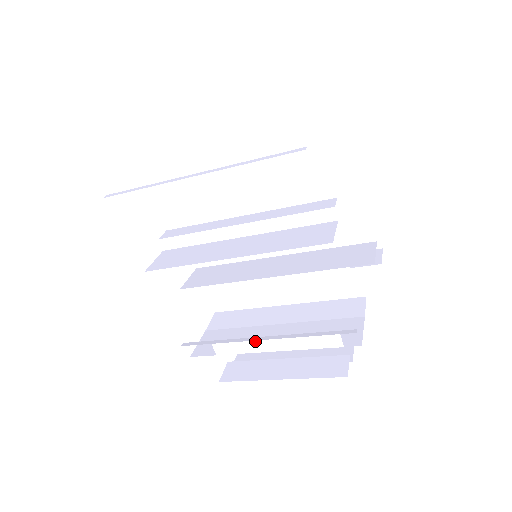
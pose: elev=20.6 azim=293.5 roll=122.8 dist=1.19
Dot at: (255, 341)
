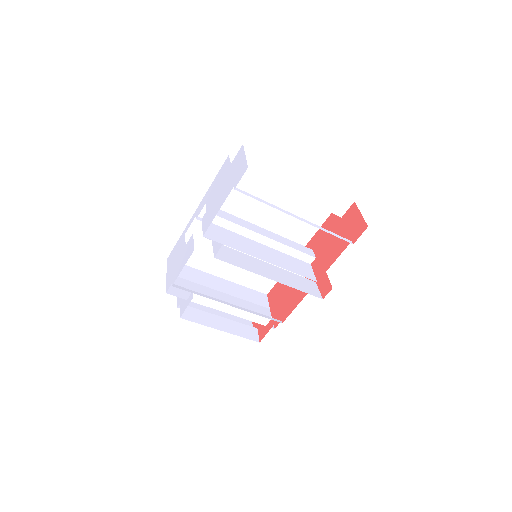
Dot at: (222, 303)
